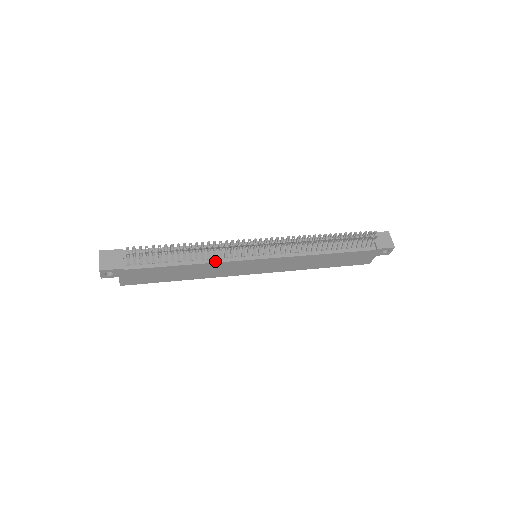
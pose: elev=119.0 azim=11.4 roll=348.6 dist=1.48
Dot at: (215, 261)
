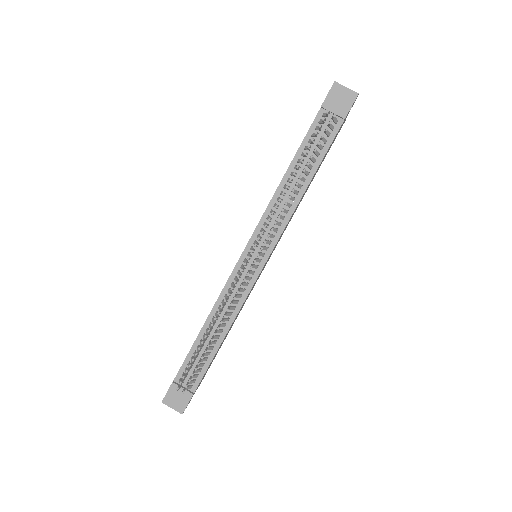
Dot at: (238, 310)
